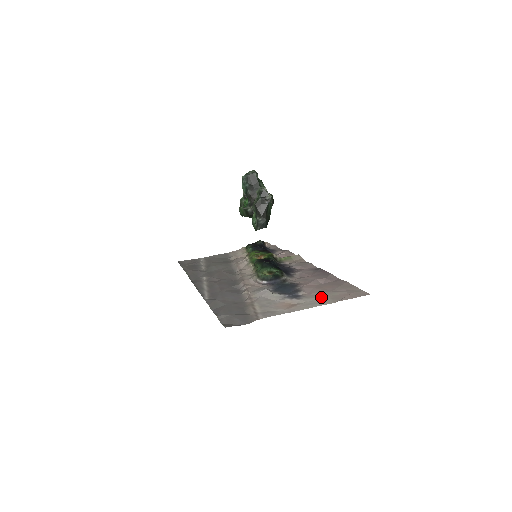
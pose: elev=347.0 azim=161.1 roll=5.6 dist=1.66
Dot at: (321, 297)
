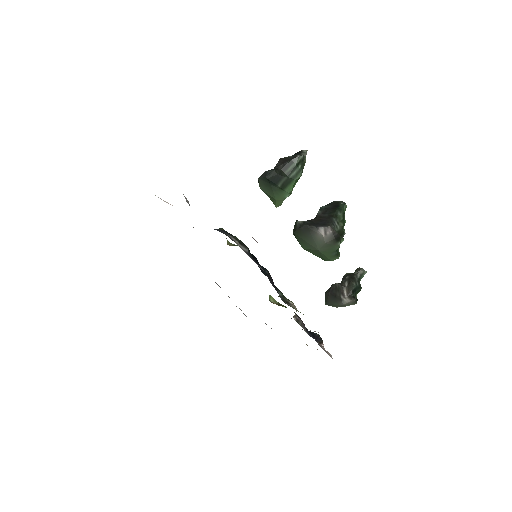
Dot at: occluded
